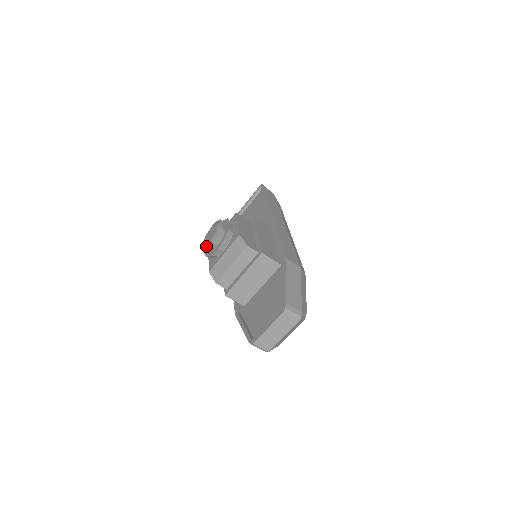
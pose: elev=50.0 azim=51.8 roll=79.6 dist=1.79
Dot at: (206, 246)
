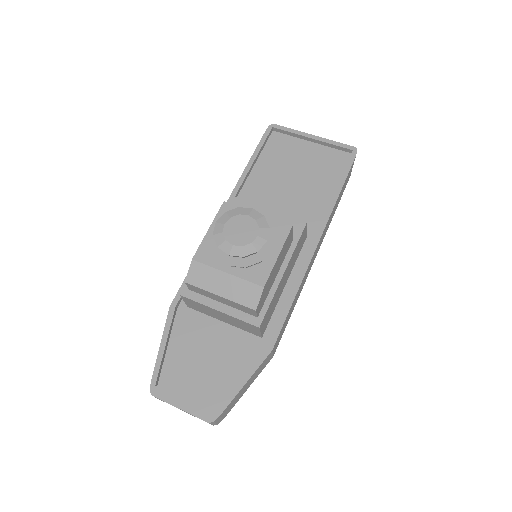
Dot at: (220, 240)
